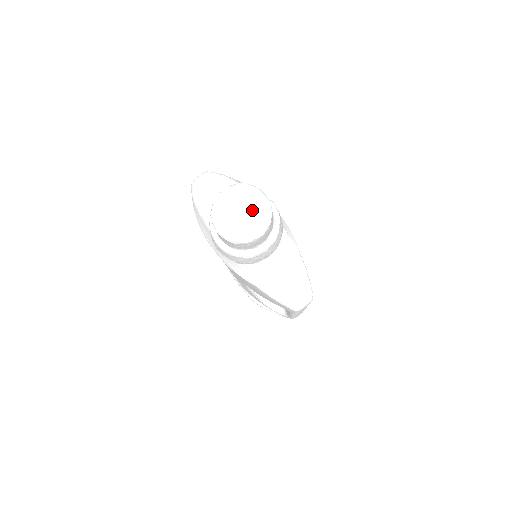
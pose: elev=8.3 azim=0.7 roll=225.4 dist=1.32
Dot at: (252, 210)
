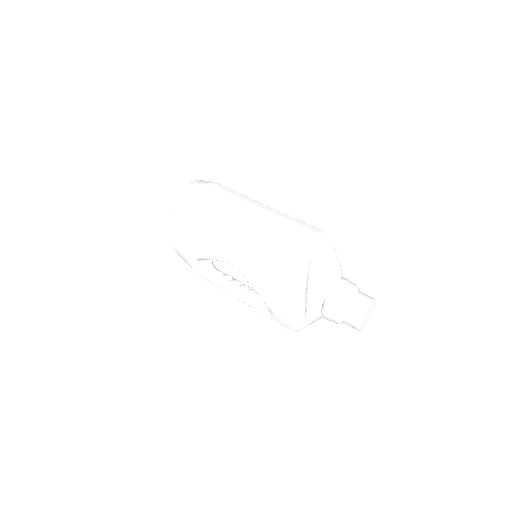
Dot at: (370, 316)
